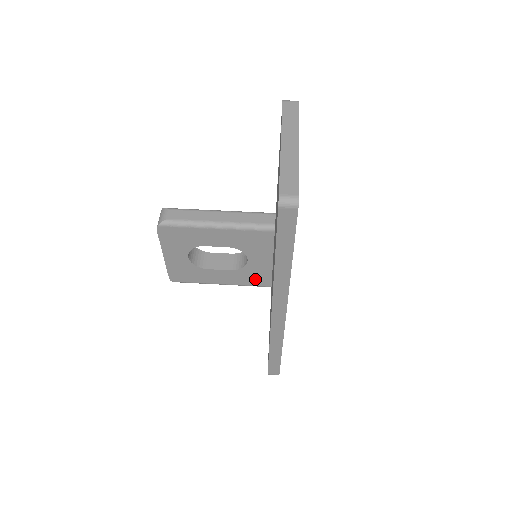
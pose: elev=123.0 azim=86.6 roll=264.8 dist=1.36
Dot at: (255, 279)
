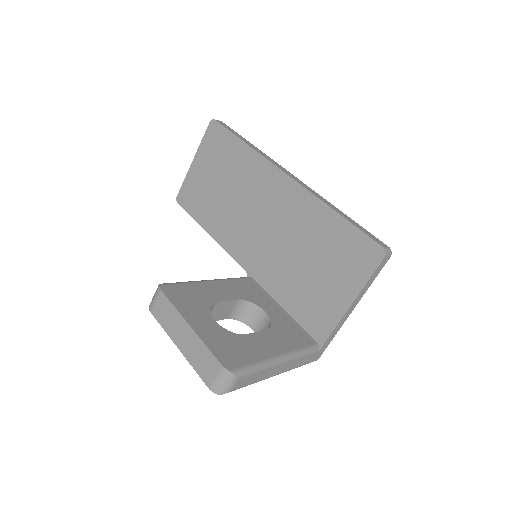
Dot at: (296, 337)
